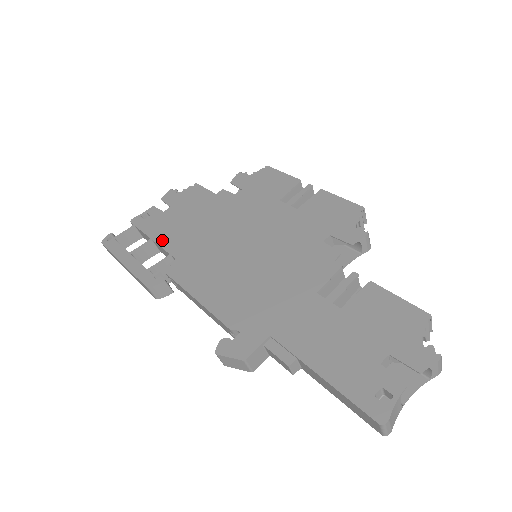
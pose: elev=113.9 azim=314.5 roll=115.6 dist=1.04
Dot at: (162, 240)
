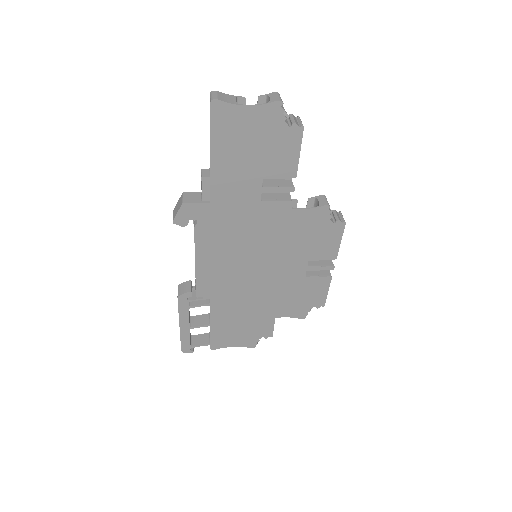
Dot at: occluded
